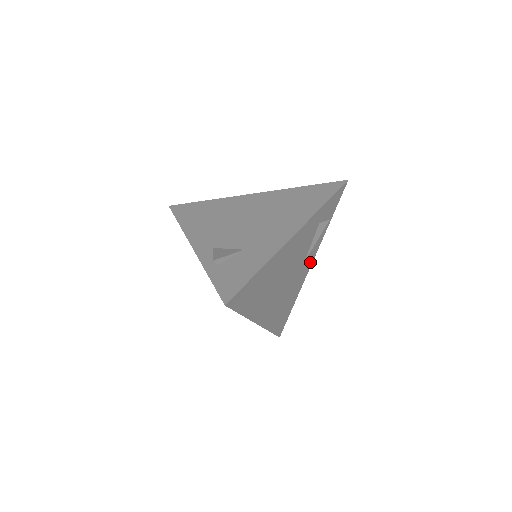
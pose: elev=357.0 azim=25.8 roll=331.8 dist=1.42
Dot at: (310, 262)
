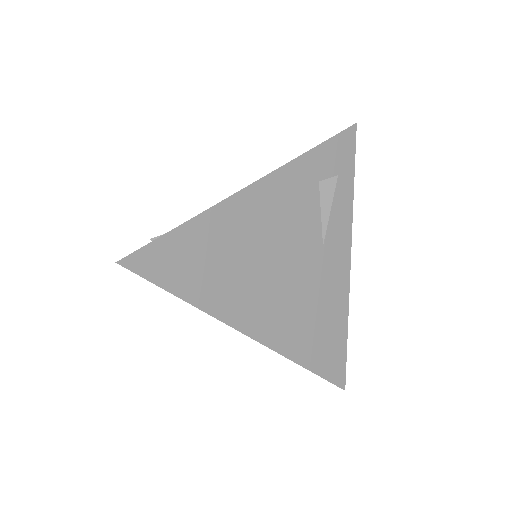
Dot at: (344, 254)
